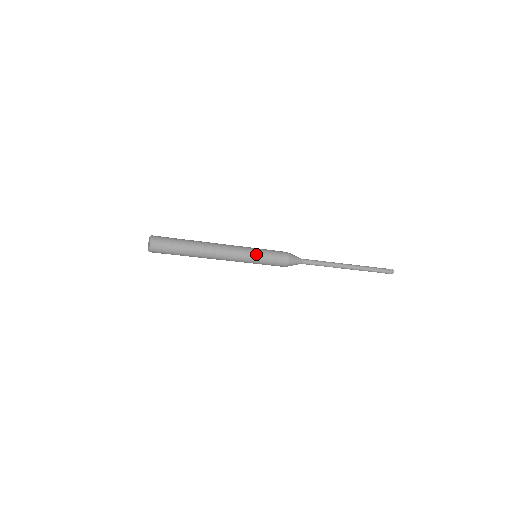
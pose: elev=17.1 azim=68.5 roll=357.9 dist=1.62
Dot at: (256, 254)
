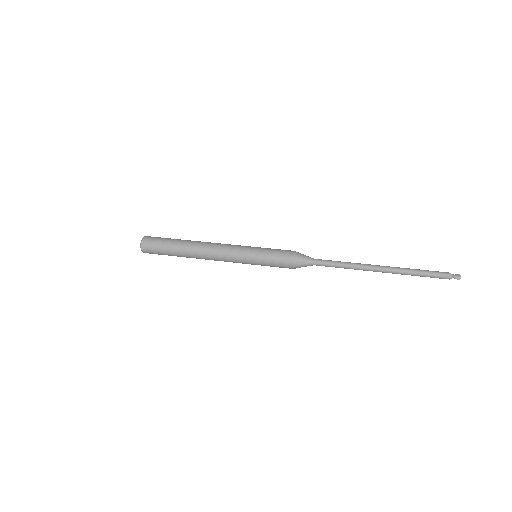
Dot at: (252, 264)
